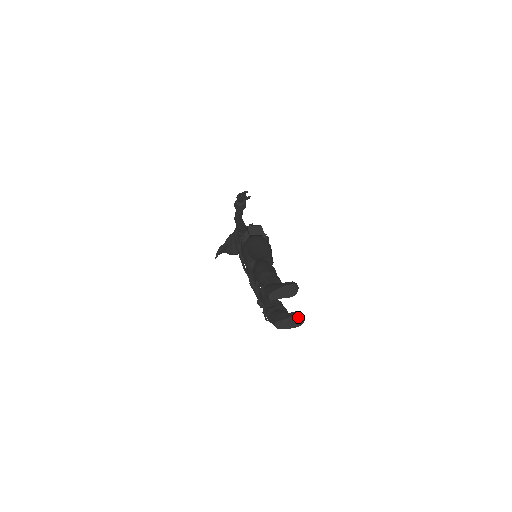
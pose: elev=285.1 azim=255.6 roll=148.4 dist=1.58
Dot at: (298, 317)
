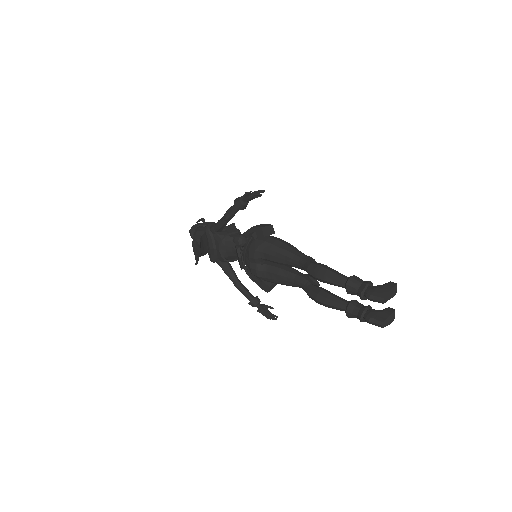
Dot at: (394, 312)
